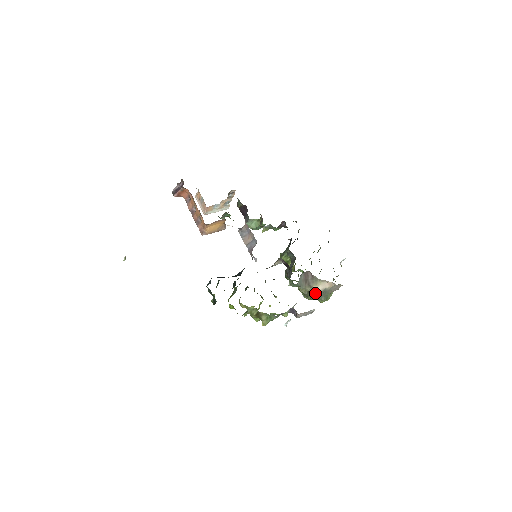
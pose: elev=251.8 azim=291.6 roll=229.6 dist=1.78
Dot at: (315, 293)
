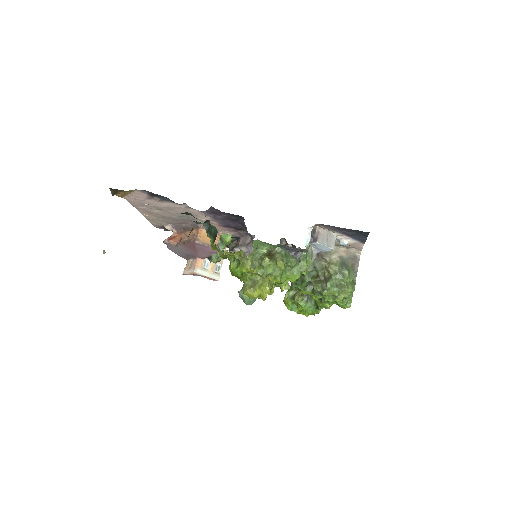
Dot at: (333, 262)
